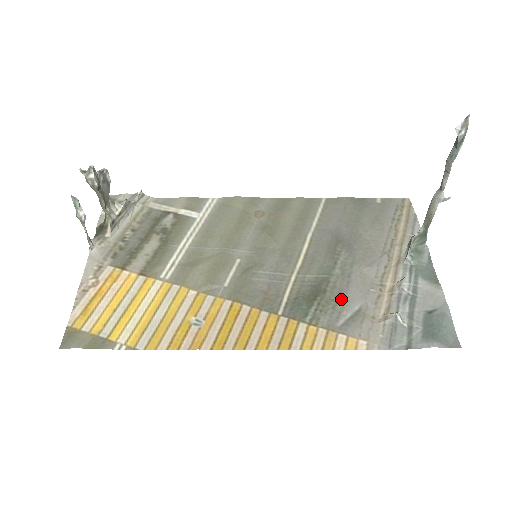
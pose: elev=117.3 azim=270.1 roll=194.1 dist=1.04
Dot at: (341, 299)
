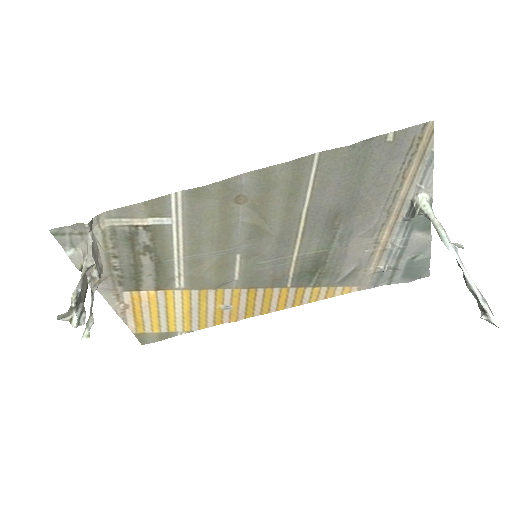
Dot at: (339, 266)
